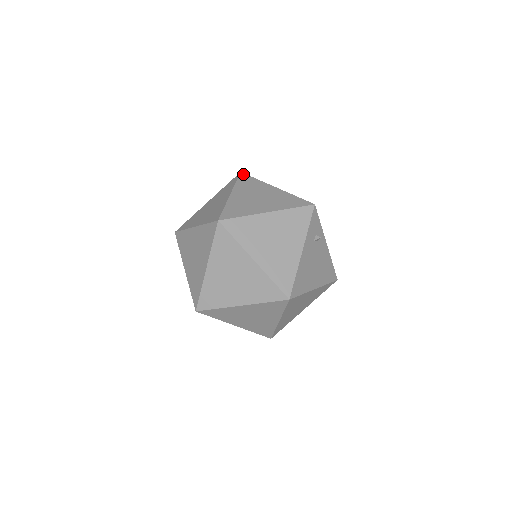
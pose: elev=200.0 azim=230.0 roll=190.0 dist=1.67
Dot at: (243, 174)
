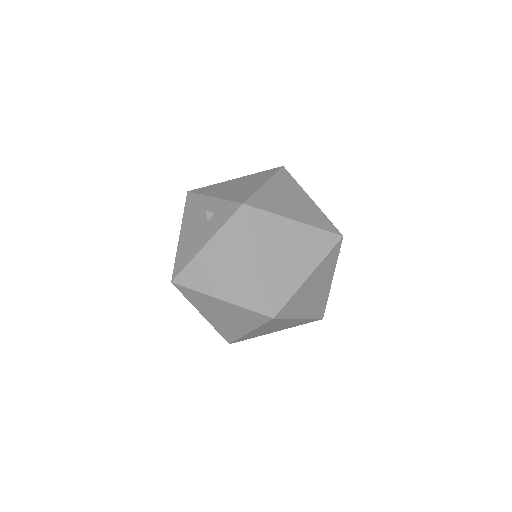
Dot at: (249, 208)
